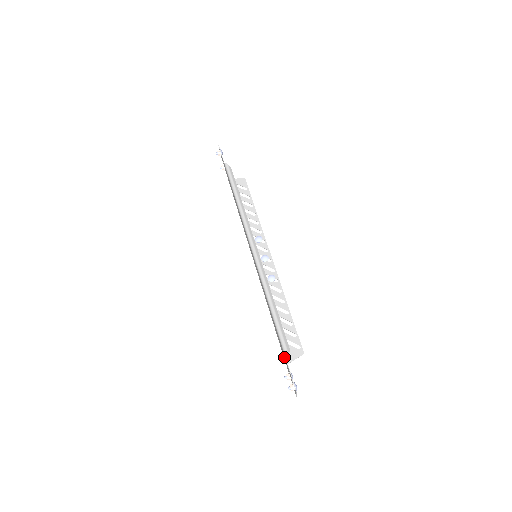
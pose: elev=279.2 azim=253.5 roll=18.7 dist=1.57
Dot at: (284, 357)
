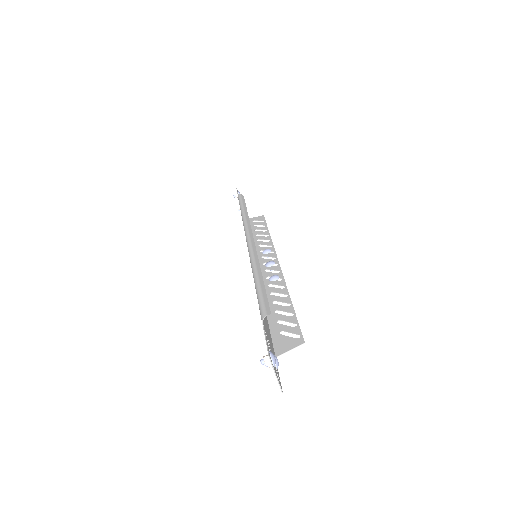
Dot at: occluded
